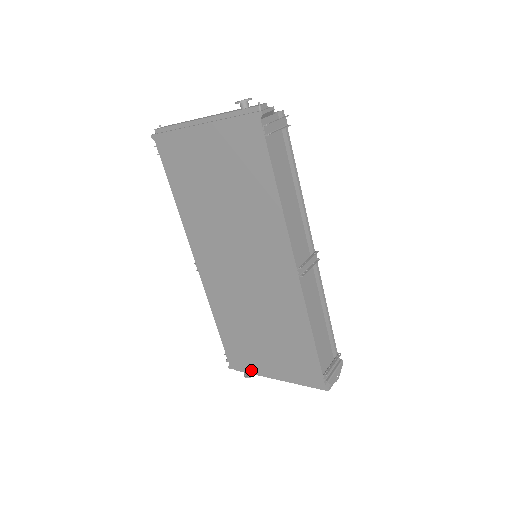
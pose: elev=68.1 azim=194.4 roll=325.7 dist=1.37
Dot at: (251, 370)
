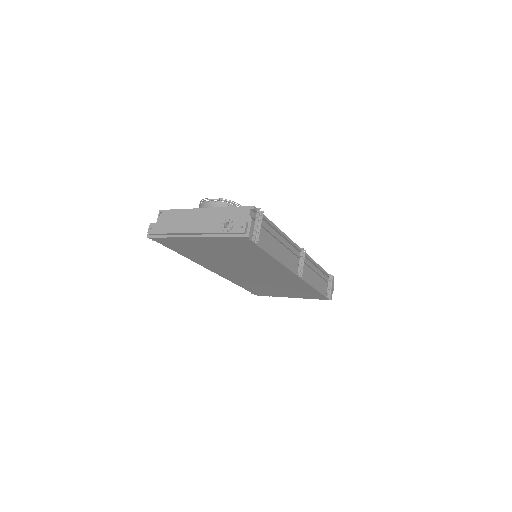
Dot at: (273, 296)
